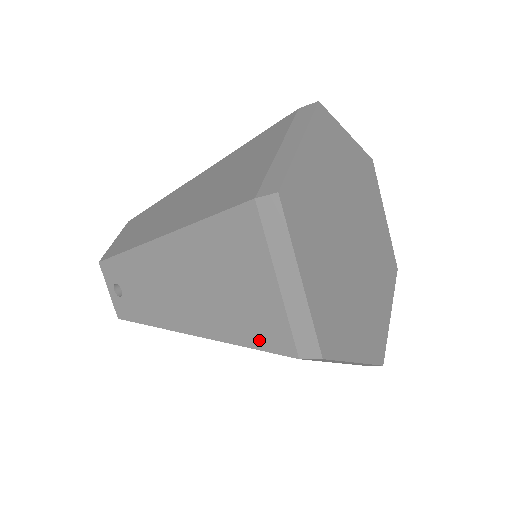
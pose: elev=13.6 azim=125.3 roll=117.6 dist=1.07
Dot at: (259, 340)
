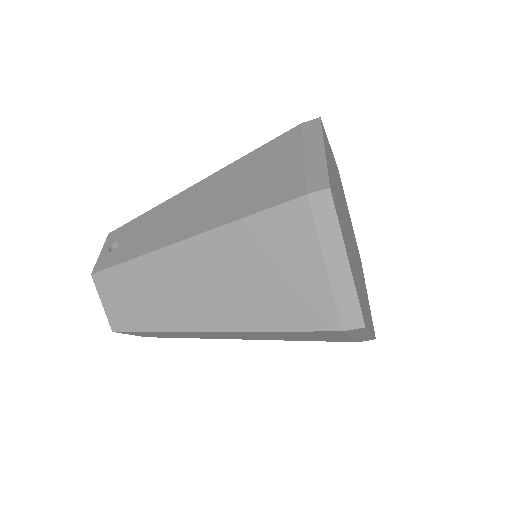
Dot at: (268, 202)
